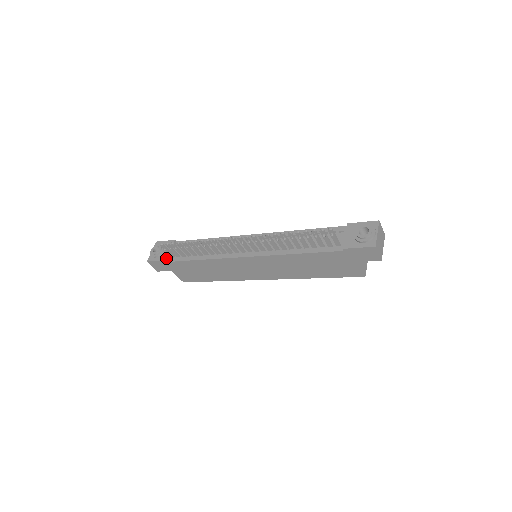
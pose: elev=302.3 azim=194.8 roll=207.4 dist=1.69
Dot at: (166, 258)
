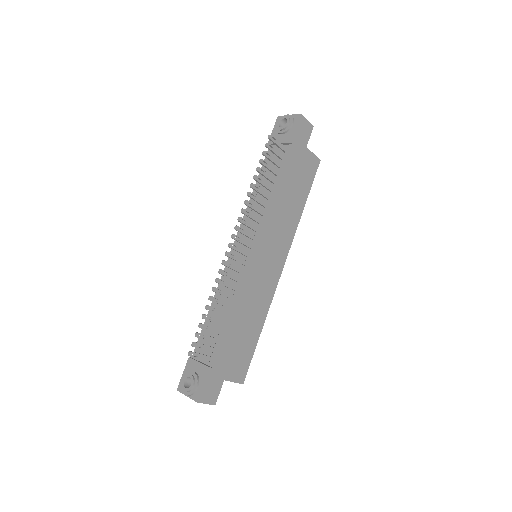
Dot at: (207, 367)
